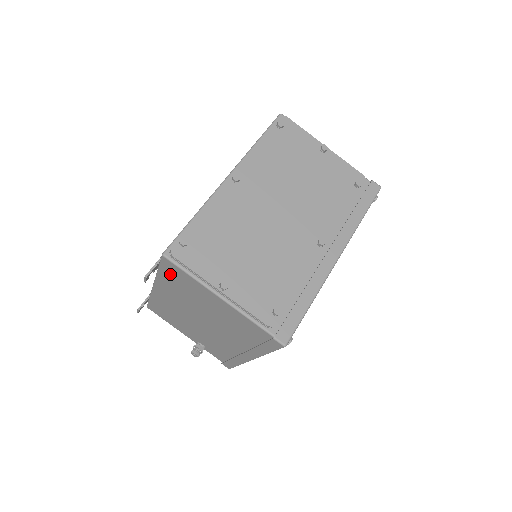
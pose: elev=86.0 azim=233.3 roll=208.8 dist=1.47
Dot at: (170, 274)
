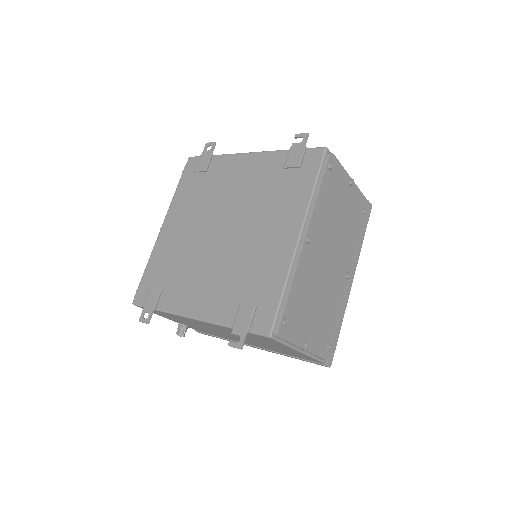
Dot at: (252, 335)
